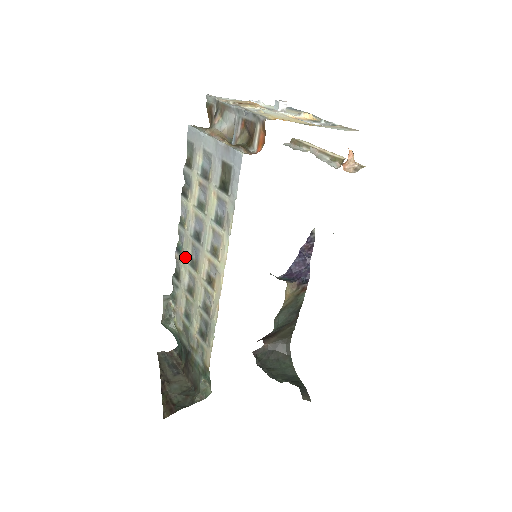
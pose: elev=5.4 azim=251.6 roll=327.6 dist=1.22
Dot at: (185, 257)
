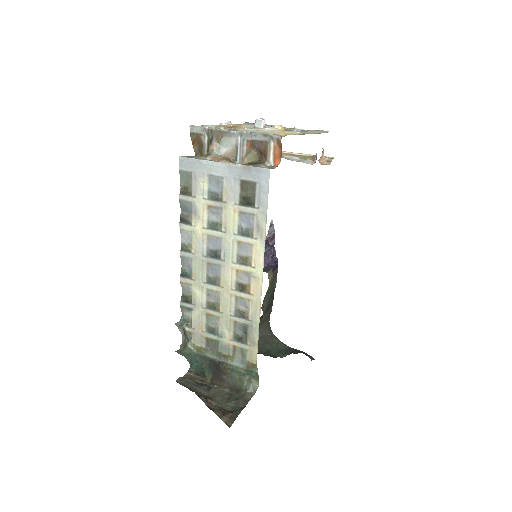
Dot at: (199, 278)
